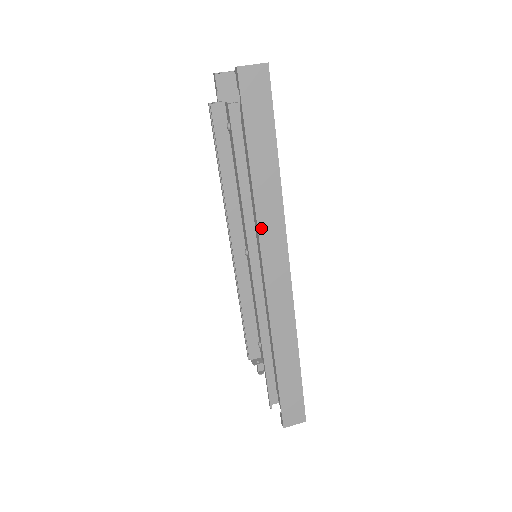
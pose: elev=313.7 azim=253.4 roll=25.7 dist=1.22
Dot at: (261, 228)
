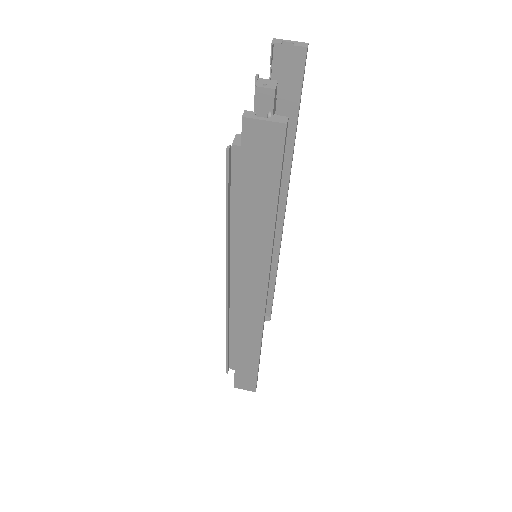
Dot at: (242, 266)
